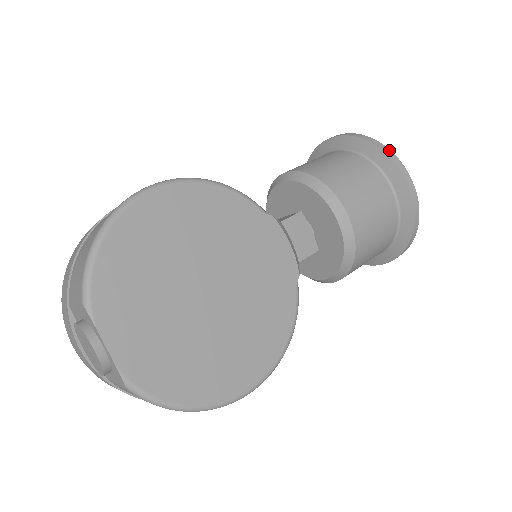
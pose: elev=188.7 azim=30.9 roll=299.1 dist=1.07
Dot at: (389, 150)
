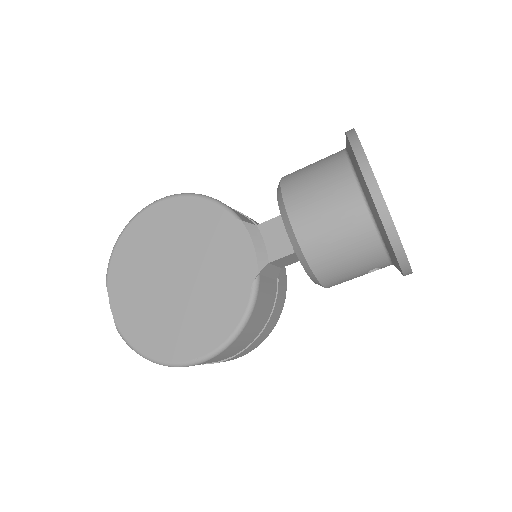
Dot at: (359, 143)
